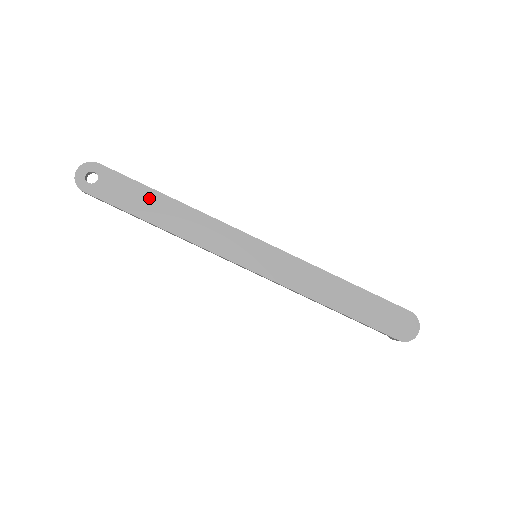
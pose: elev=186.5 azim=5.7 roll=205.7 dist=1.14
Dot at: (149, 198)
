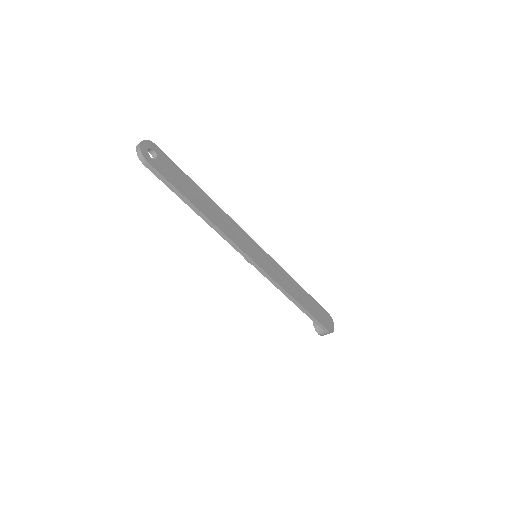
Dot at: (193, 188)
